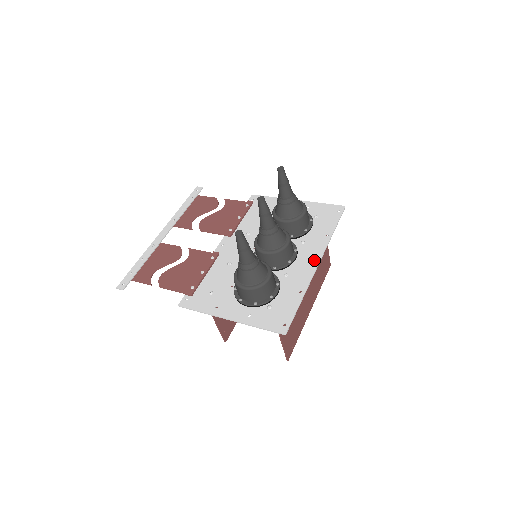
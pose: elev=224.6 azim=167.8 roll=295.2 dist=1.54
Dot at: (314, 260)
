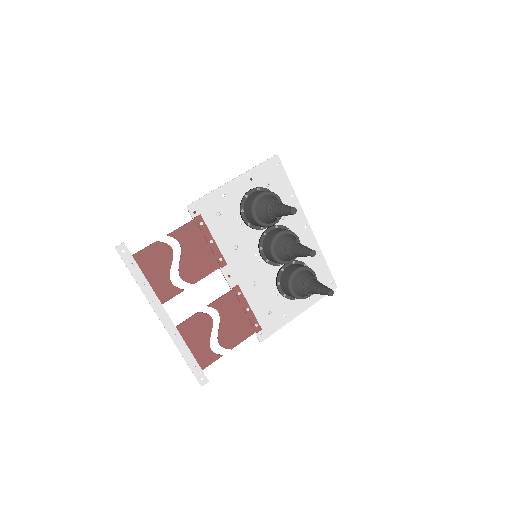
Dot at: occluded
